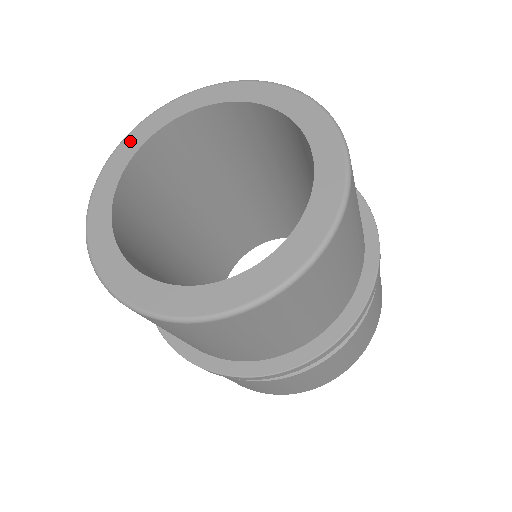
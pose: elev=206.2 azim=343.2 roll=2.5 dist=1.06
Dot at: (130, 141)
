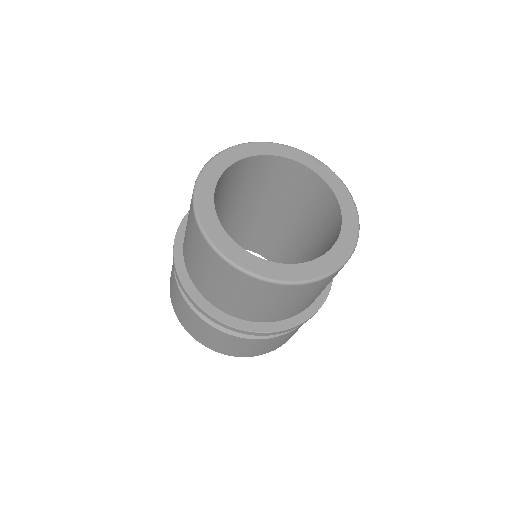
Dot at: (211, 170)
